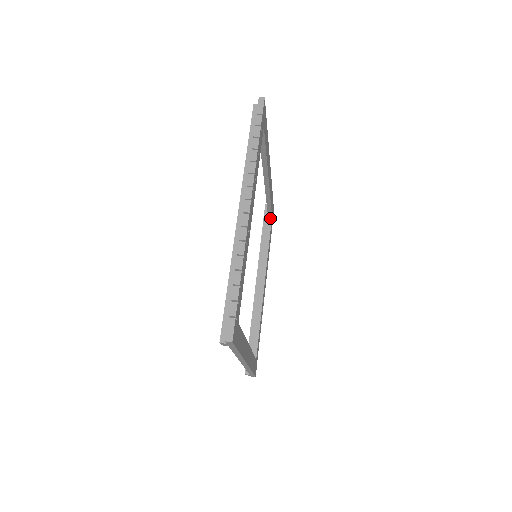
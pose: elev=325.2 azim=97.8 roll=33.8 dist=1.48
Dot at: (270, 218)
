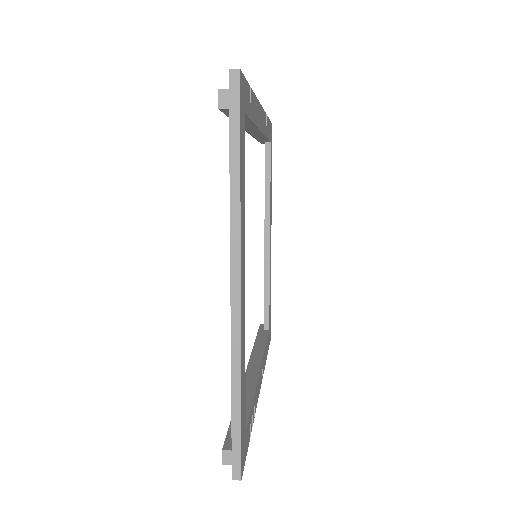
Dot at: (267, 330)
